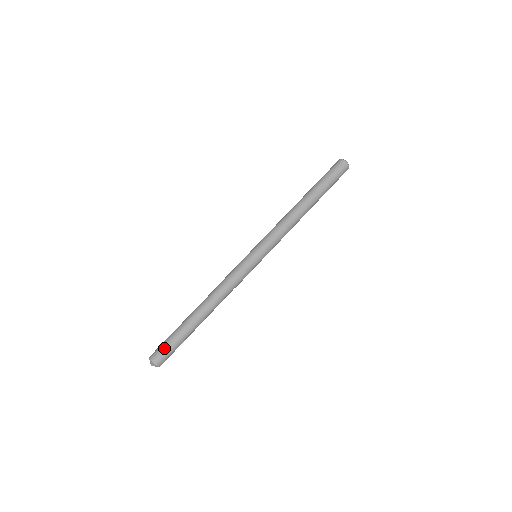
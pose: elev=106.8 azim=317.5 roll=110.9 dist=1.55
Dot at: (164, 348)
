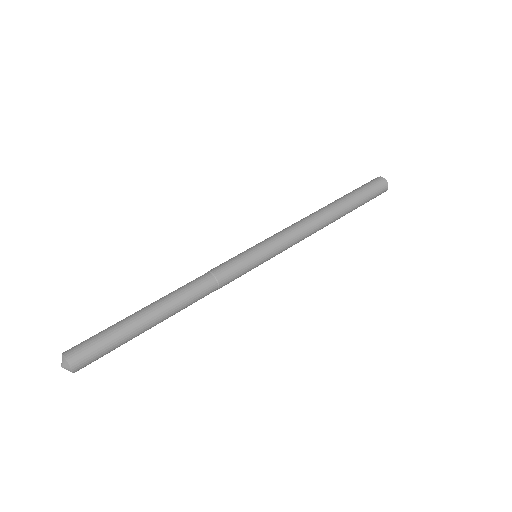
Dot at: (93, 346)
